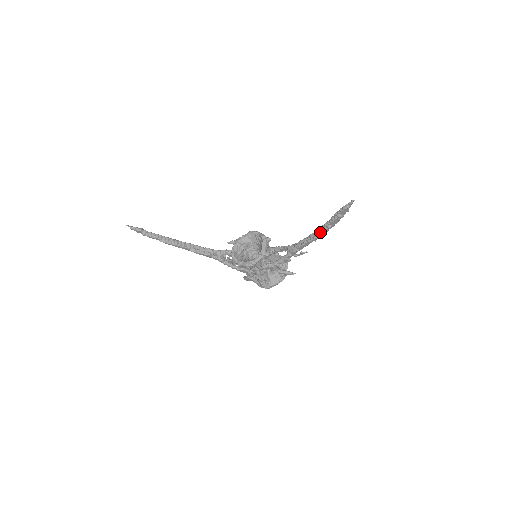
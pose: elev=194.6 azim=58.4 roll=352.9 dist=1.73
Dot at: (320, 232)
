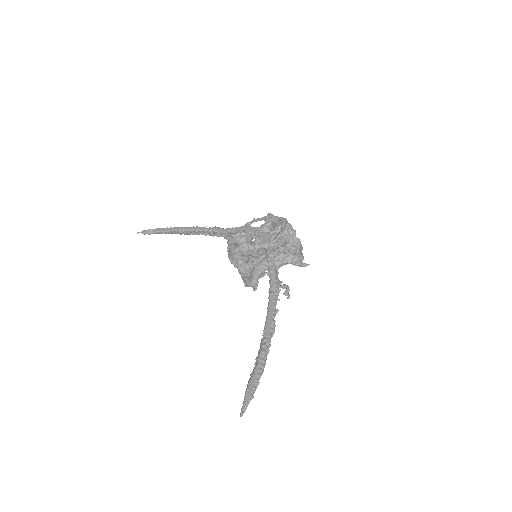
Dot at: occluded
